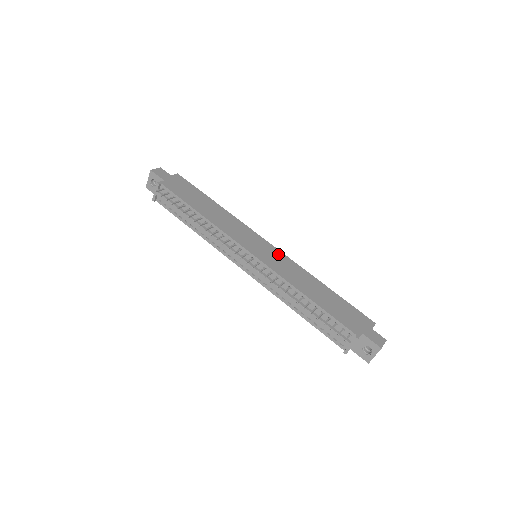
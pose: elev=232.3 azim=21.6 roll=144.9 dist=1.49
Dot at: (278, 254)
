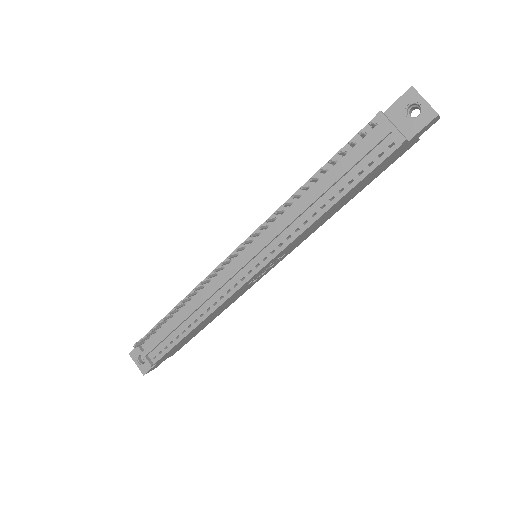
Dot at: occluded
